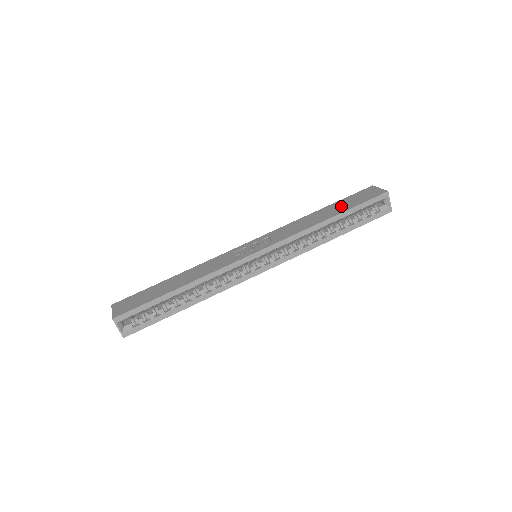
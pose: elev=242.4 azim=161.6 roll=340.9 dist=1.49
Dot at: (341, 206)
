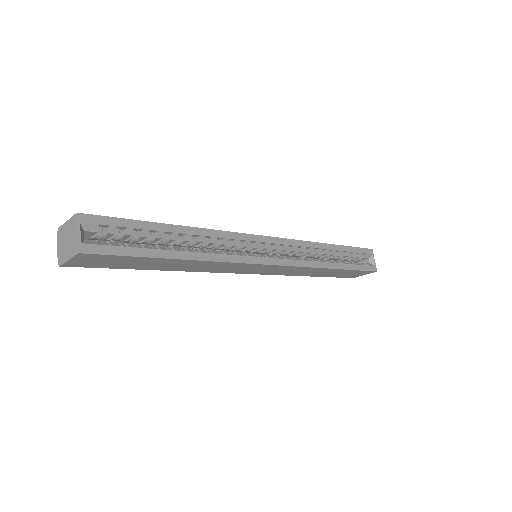
Dot at: occluded
